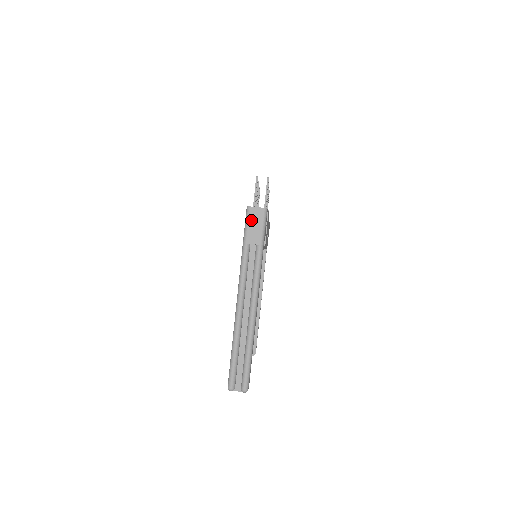
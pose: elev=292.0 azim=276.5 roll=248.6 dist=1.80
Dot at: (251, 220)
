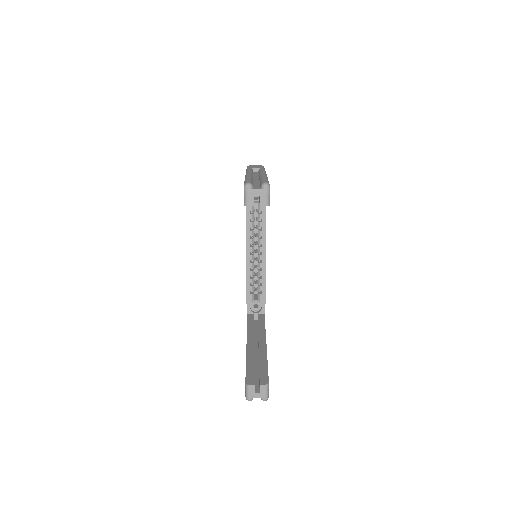
Dot at: (252, 166)
